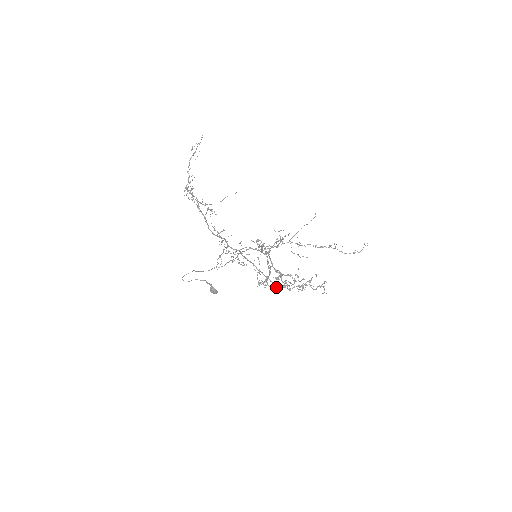
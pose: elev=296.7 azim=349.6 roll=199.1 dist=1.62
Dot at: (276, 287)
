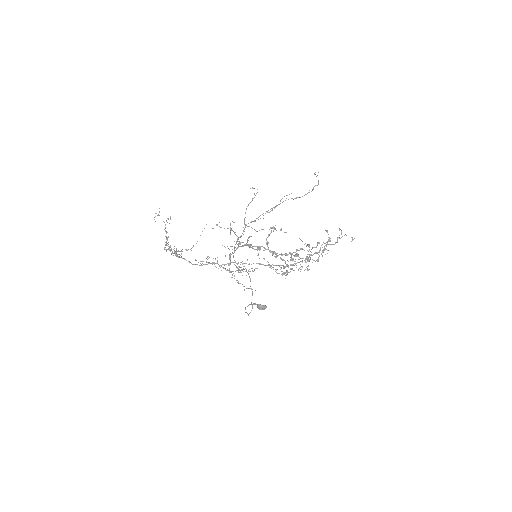
Dot at: occluded
